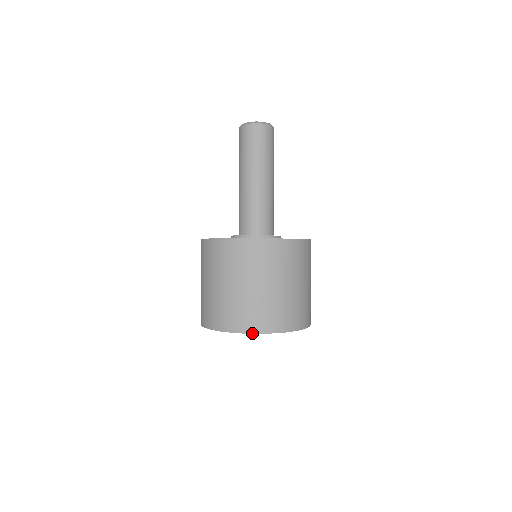
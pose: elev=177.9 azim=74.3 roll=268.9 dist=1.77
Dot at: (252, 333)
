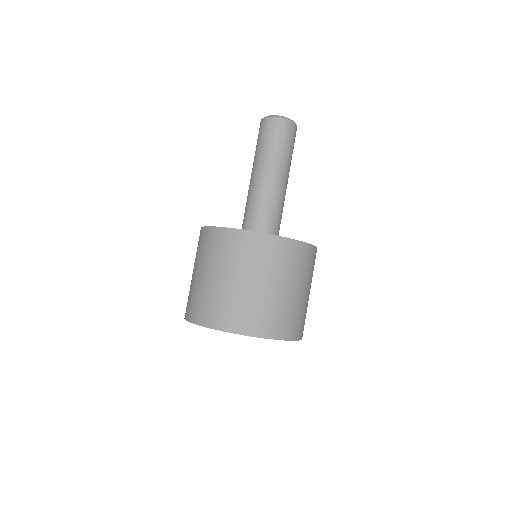
Dot at: (238, 333)
